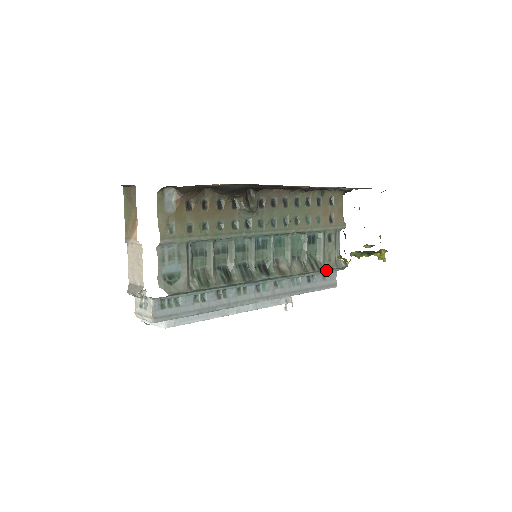
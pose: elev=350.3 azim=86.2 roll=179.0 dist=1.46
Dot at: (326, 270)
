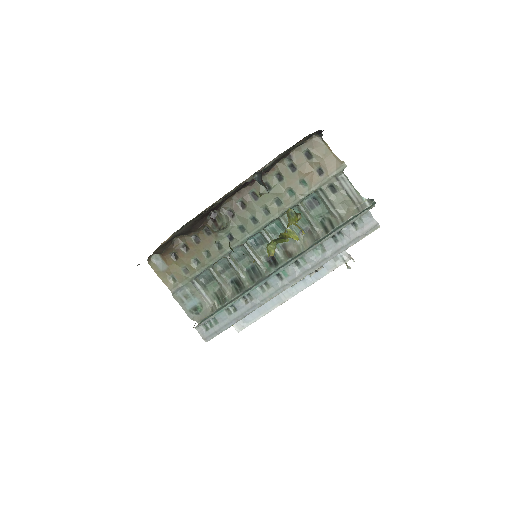
Dot at: (346, 223)
